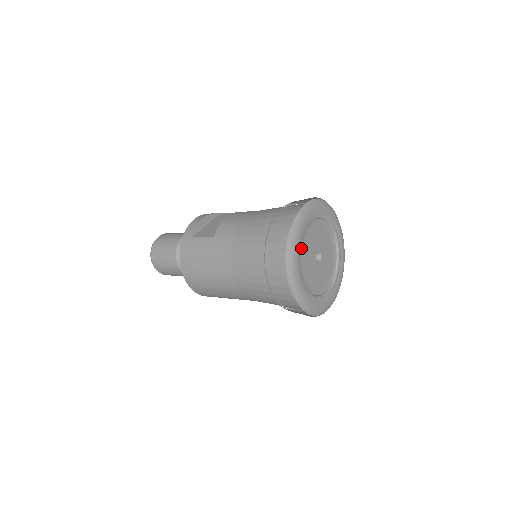
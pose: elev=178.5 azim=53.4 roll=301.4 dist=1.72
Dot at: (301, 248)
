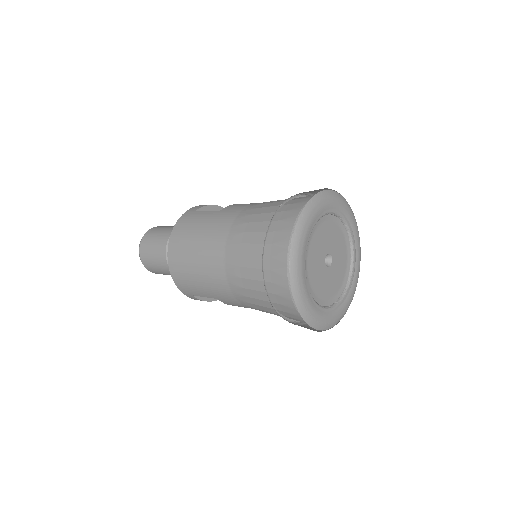
Dot at: (315, 229)
